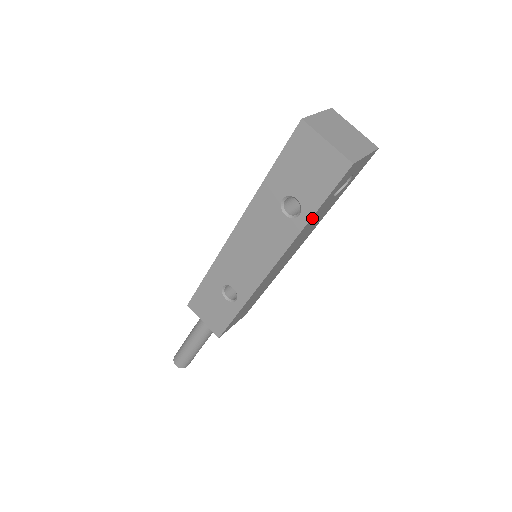
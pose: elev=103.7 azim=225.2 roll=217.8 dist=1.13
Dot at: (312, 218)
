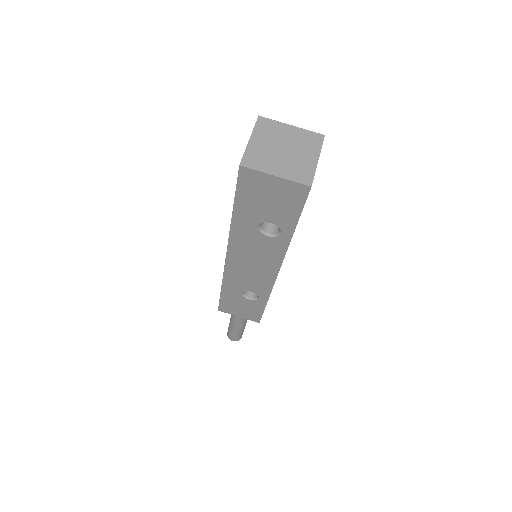
Dot at: (294, 230)
